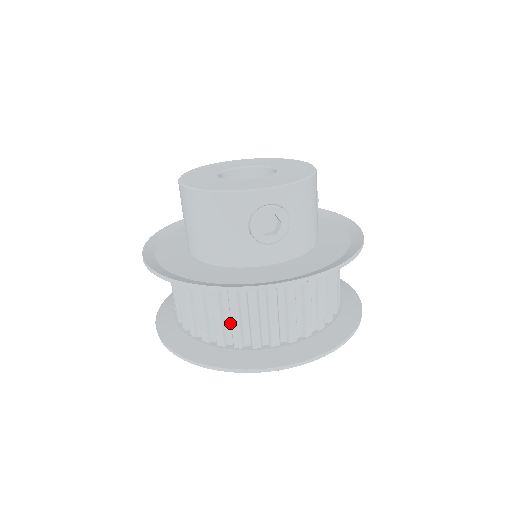
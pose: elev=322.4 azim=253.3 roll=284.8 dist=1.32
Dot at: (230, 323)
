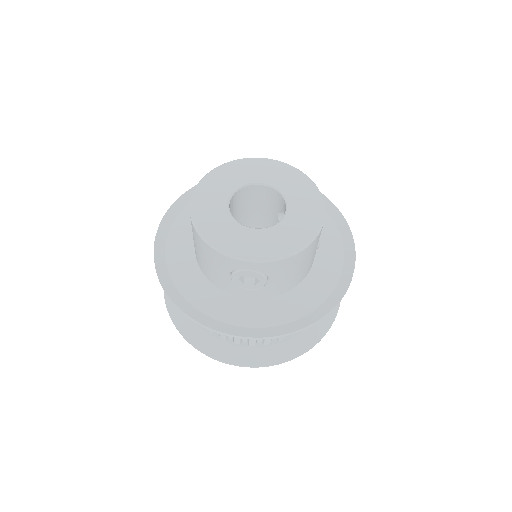
Dot at: occluded
